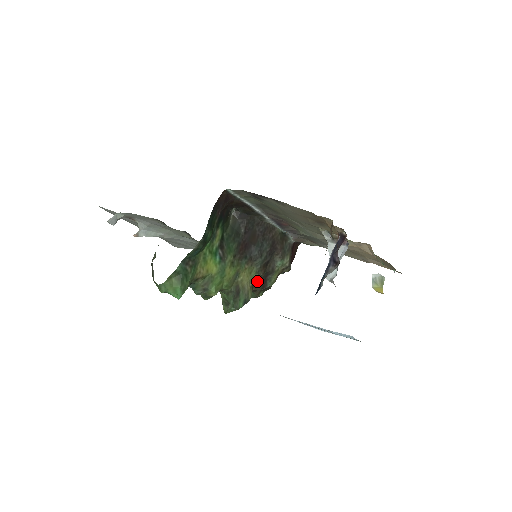
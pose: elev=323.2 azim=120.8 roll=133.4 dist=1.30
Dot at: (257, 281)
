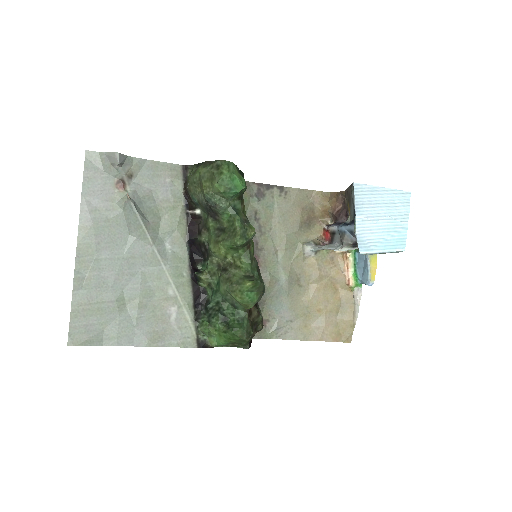
Dot at: occluded
